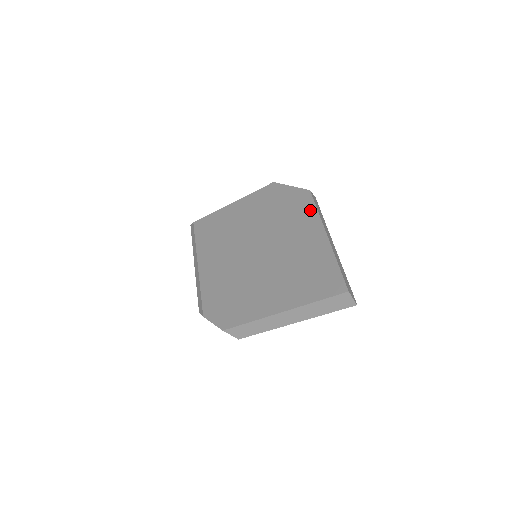
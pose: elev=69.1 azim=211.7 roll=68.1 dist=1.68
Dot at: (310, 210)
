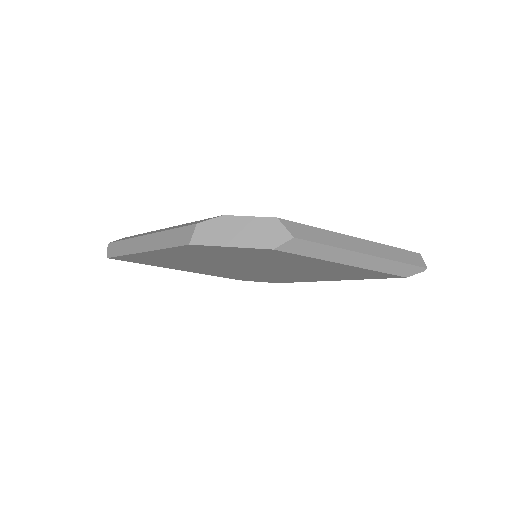
Dot at: occluded
